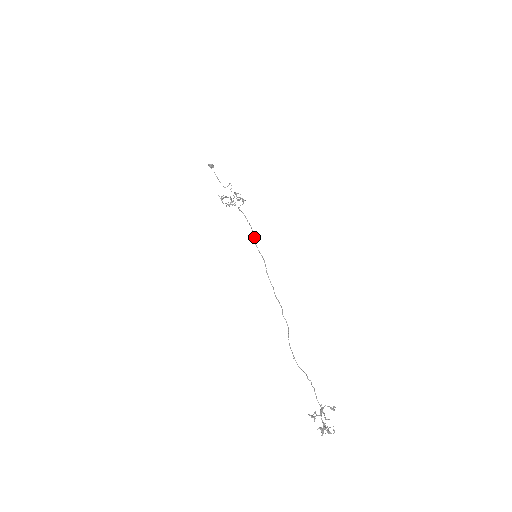
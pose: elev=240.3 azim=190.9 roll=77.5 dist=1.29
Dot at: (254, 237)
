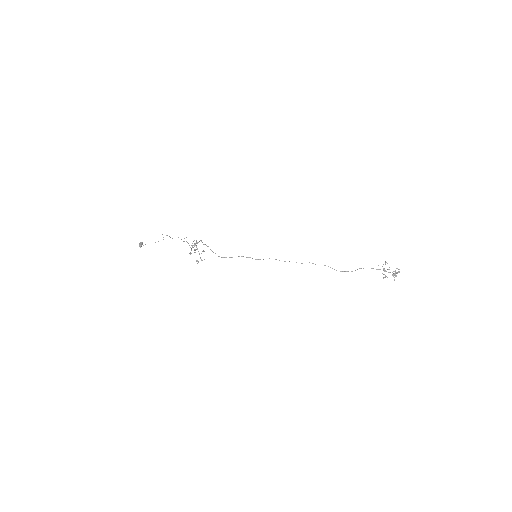
Dot at: occluded
